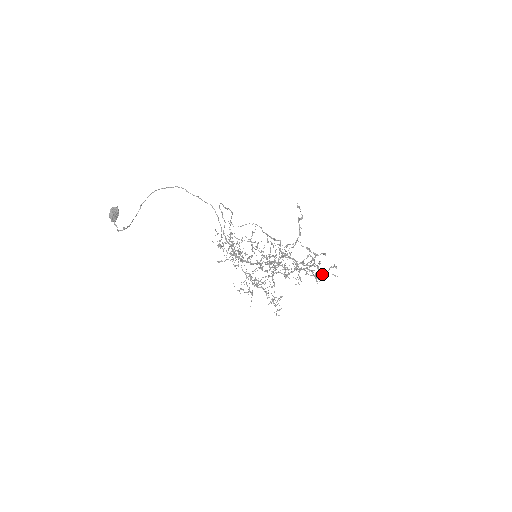
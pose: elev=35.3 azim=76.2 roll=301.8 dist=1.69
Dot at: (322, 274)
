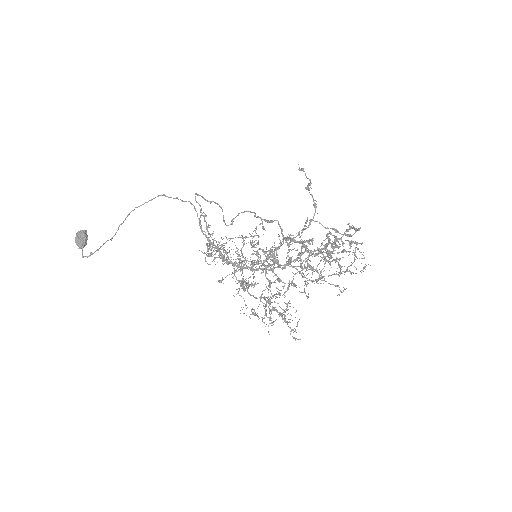
Dot at: (331, 244)
